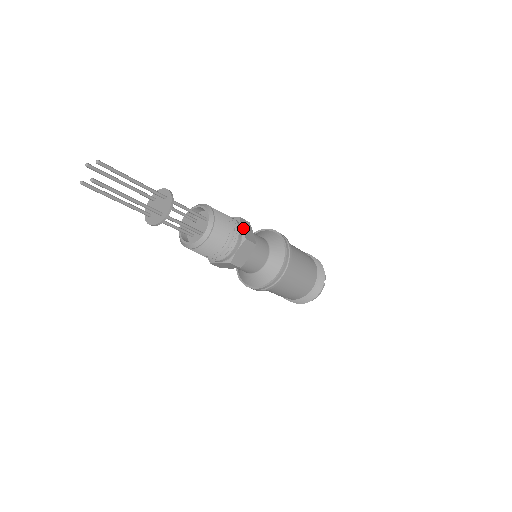
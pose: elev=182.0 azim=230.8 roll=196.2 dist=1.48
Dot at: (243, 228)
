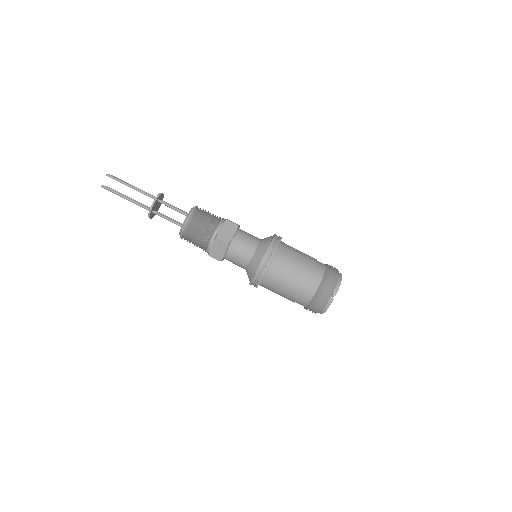
Dot at: (221, 229)
